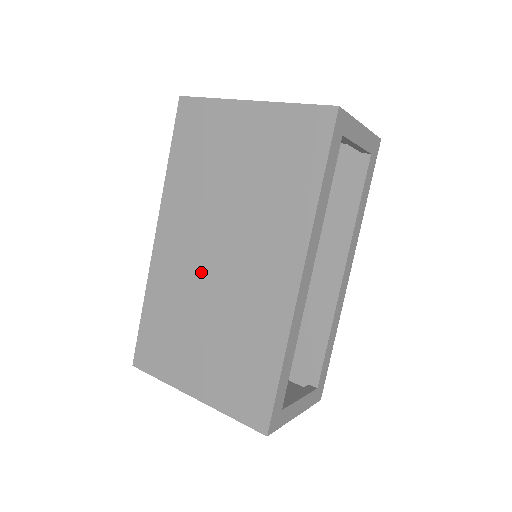
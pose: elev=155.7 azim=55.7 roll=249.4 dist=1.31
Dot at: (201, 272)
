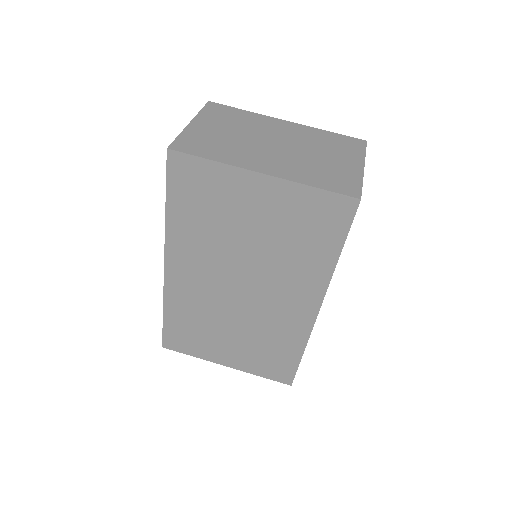
Dot at: (222, 298)
